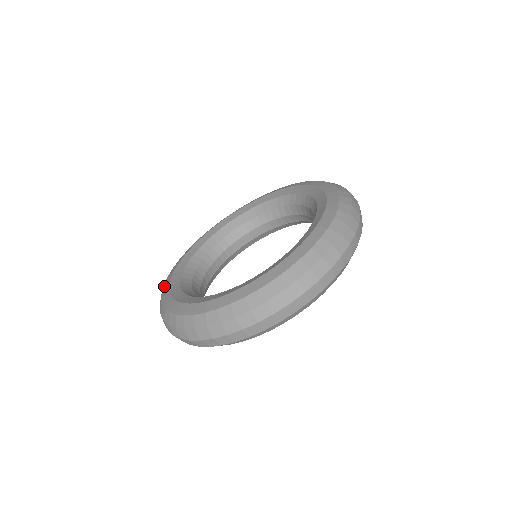
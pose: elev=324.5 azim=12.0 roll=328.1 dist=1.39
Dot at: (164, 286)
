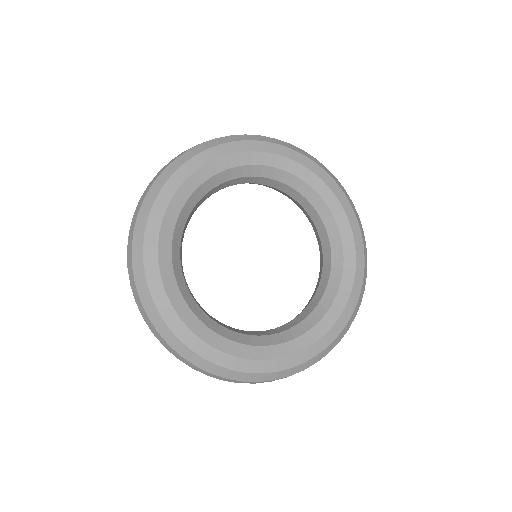
Dot at: (151, 218)
